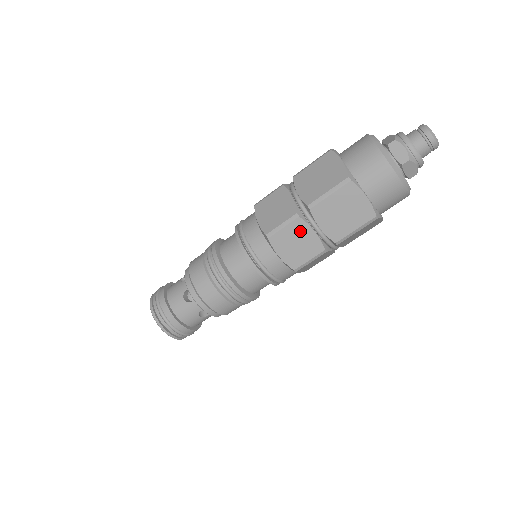
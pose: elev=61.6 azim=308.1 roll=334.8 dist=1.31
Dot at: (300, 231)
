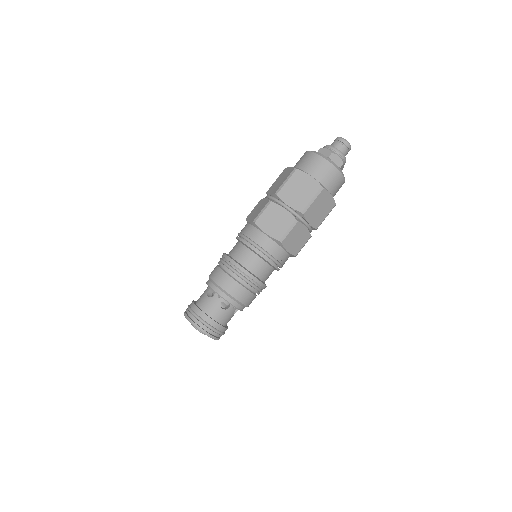
Dot at: (275, 211)
